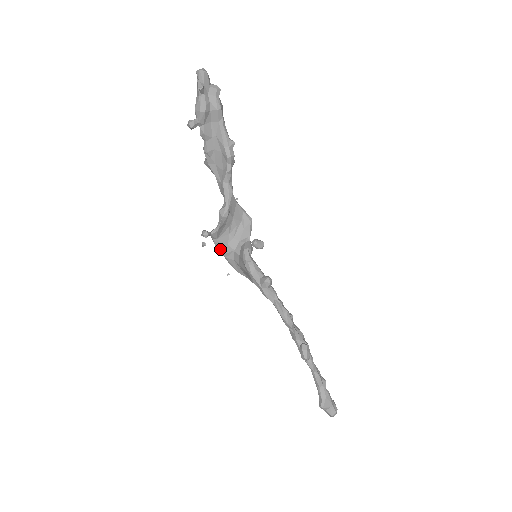
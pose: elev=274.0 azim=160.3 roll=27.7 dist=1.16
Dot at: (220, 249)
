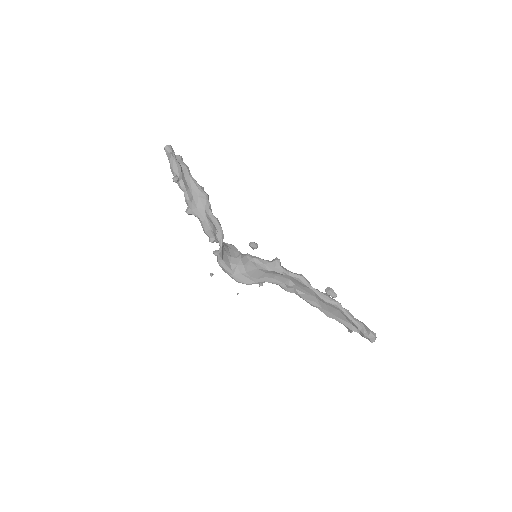
Dot at: (227, 269)
